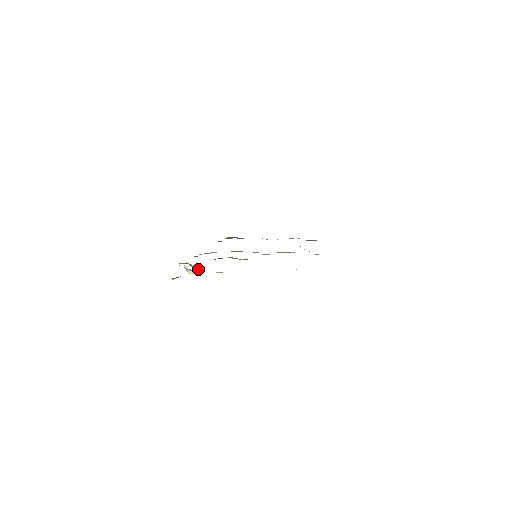
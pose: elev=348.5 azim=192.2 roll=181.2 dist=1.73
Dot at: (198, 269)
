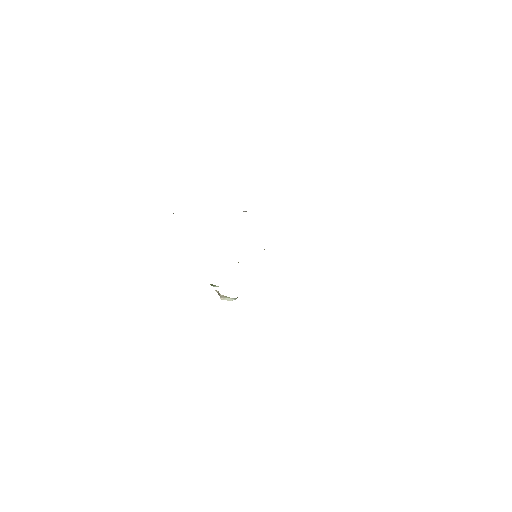
Dot at: occluded
